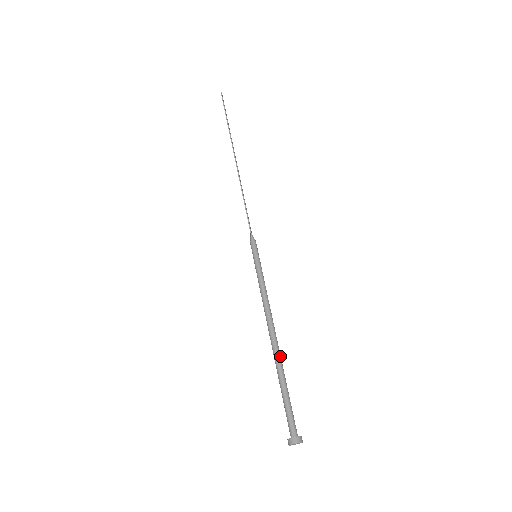
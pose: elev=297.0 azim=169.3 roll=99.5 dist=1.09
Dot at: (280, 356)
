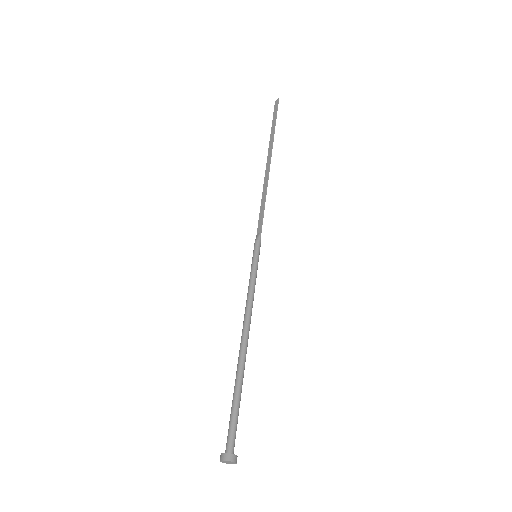
Dot at: occluded
